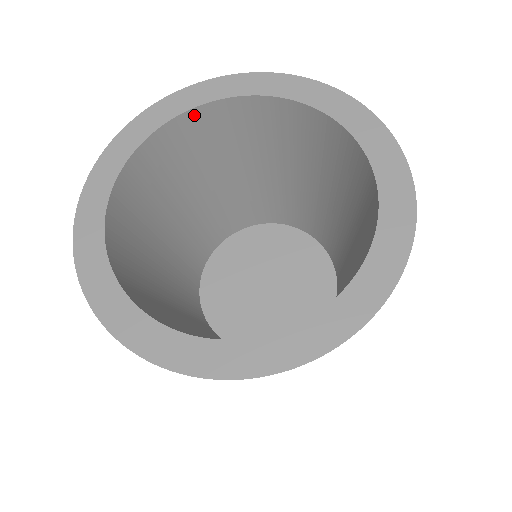
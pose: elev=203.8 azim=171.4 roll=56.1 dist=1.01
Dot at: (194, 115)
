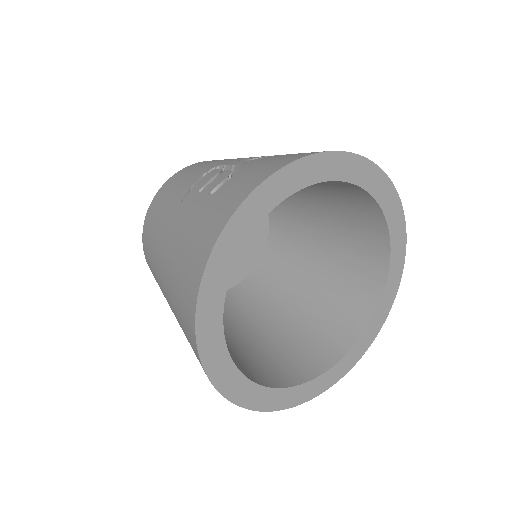
Dot at: (355, 187)
